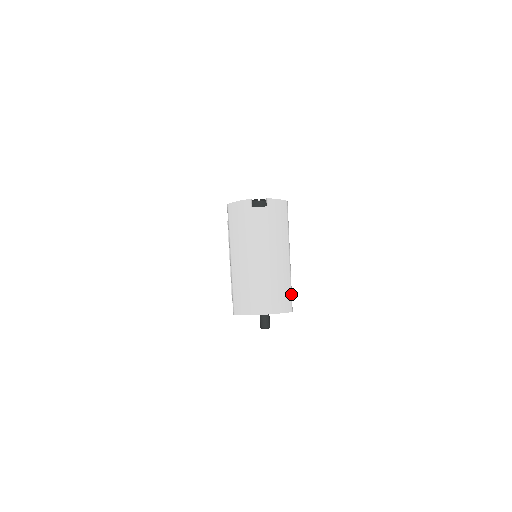
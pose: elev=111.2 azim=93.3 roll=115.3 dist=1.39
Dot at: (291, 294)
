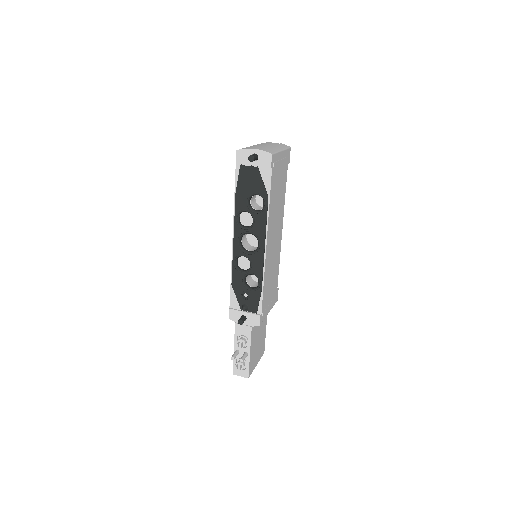
Dot at: (275, 153)
